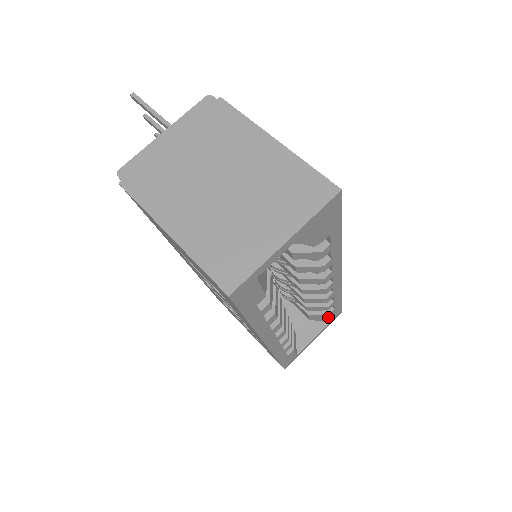
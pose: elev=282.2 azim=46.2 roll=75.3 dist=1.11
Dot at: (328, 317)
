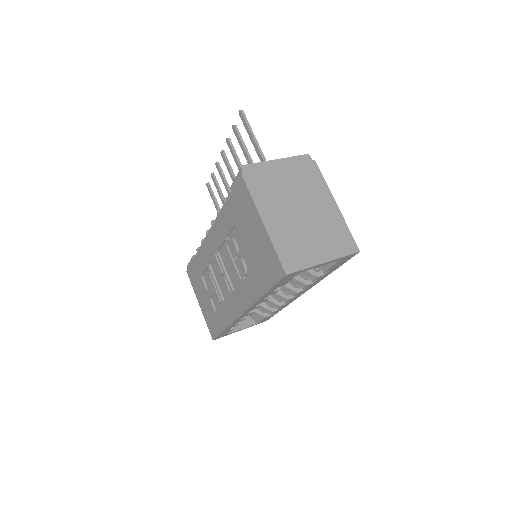
Dot at: (262, 319)
